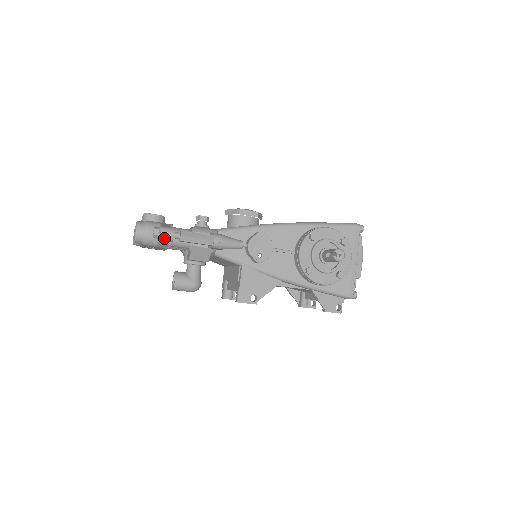
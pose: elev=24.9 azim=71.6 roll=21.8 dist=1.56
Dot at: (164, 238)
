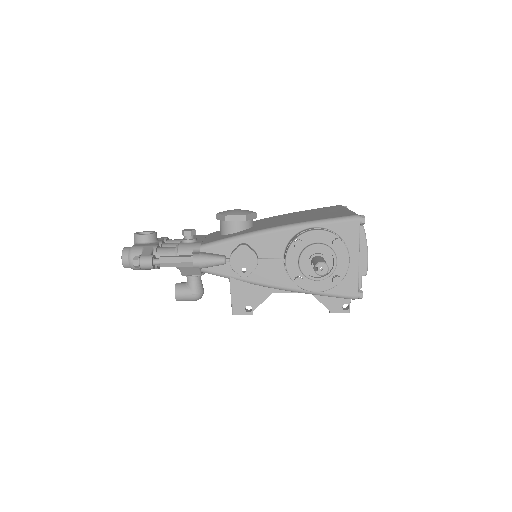
Dot at: (144, 268)
